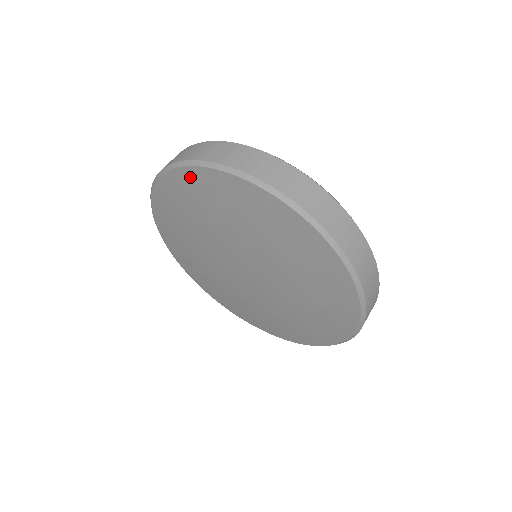
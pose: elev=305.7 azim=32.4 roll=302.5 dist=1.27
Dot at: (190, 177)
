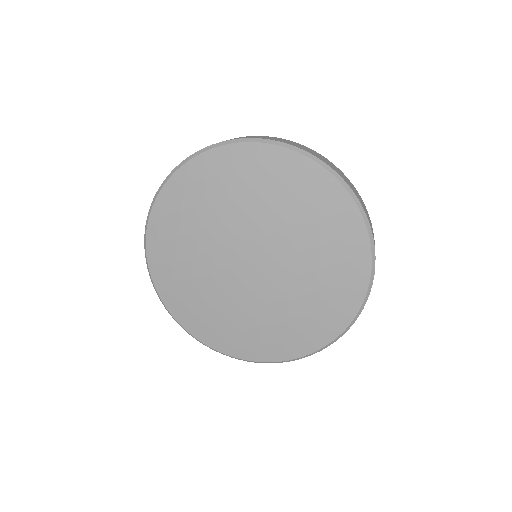
Dot at: (154, 241)
